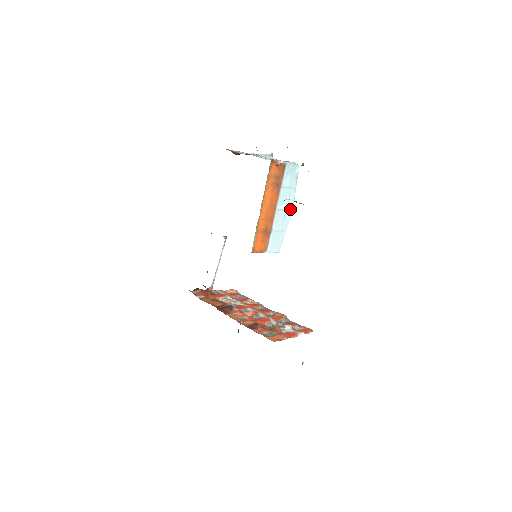
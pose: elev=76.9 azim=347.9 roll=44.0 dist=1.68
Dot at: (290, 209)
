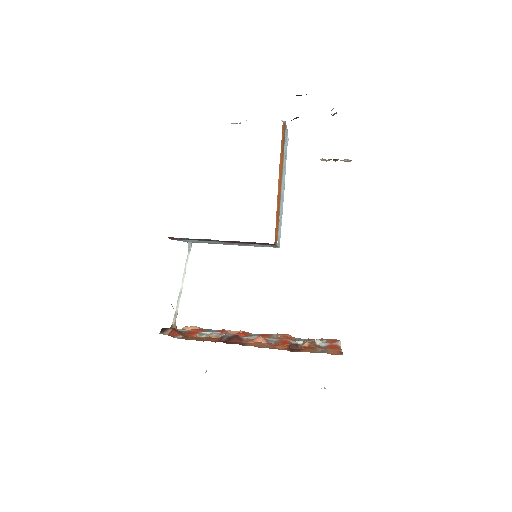
Dot at: (283, 189)
